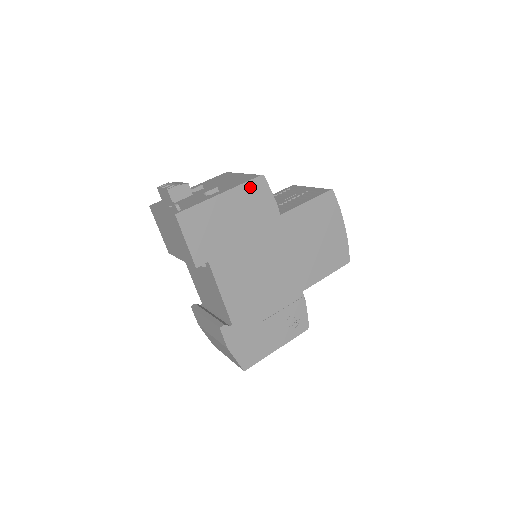
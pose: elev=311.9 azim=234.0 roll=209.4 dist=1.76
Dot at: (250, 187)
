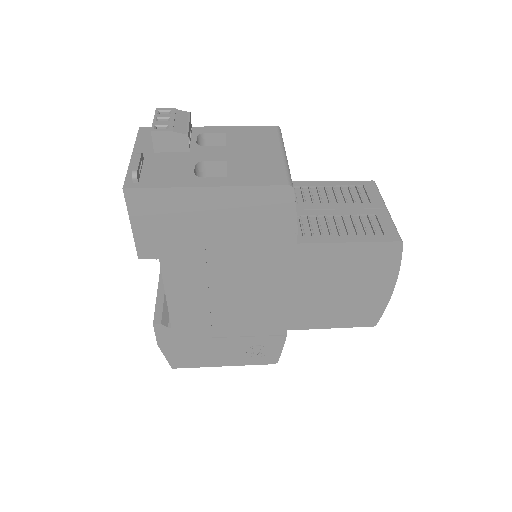
Dot at: (262, 194)
